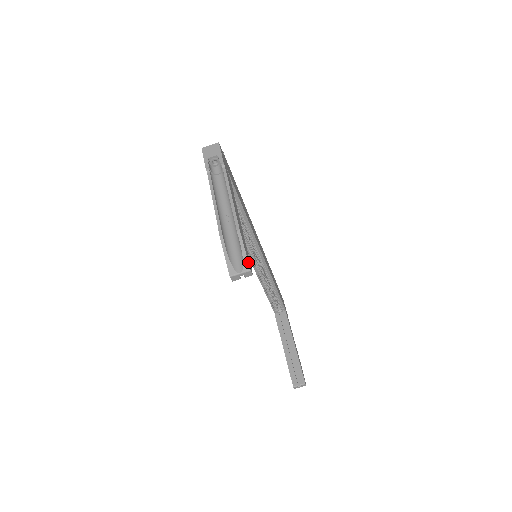
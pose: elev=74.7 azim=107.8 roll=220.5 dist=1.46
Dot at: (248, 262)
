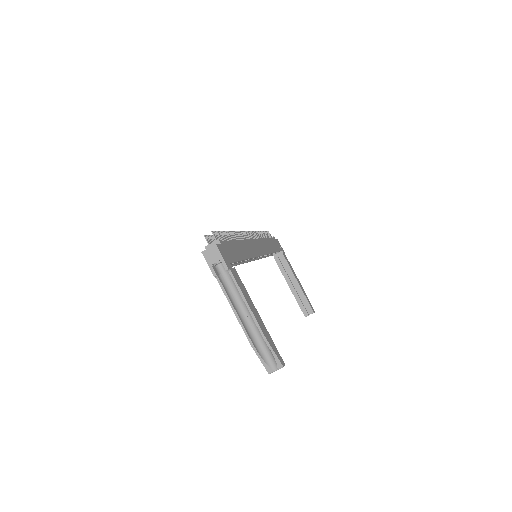
Dot at: (280, 362)
